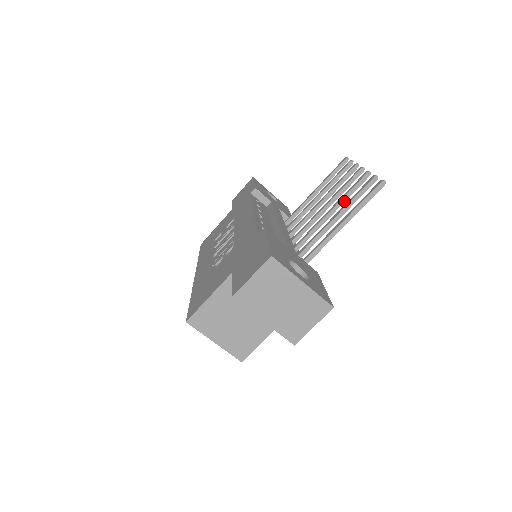
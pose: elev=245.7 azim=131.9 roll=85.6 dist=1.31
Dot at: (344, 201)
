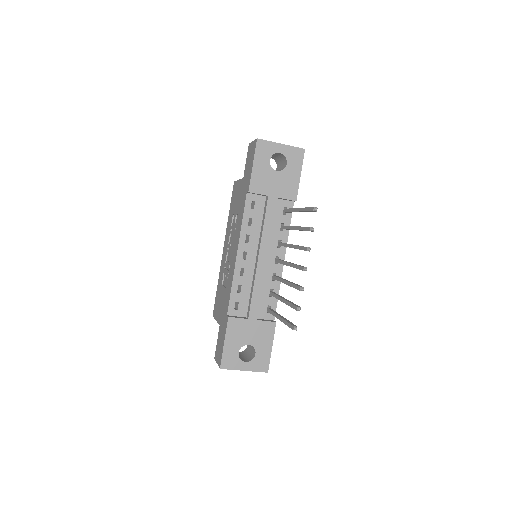
Dot at: occluded
